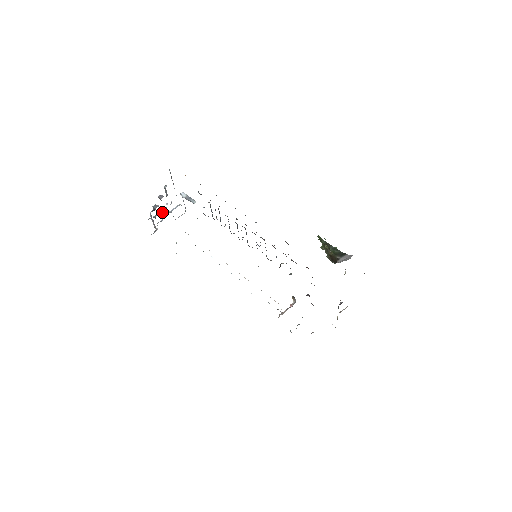
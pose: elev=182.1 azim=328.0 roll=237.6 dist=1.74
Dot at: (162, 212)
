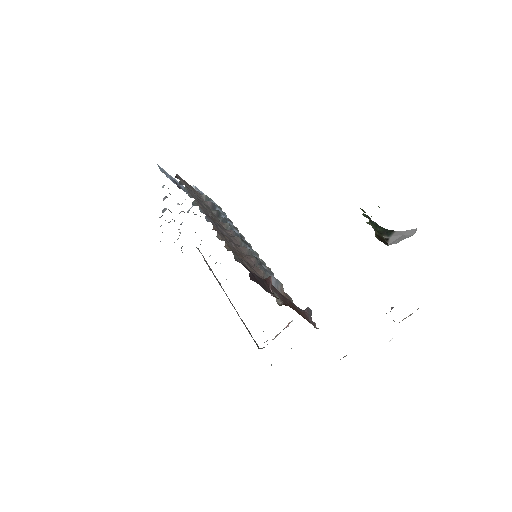
Dot at: occluded
